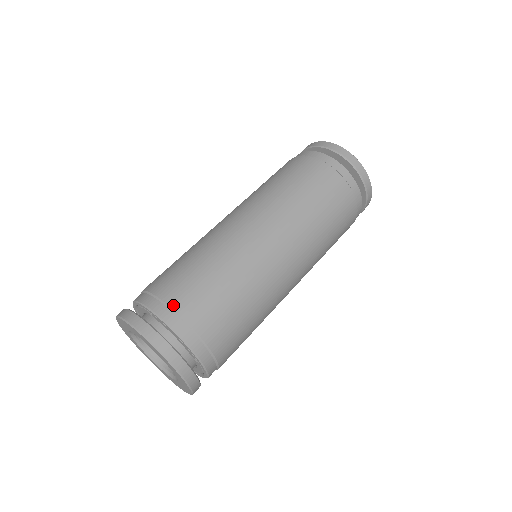
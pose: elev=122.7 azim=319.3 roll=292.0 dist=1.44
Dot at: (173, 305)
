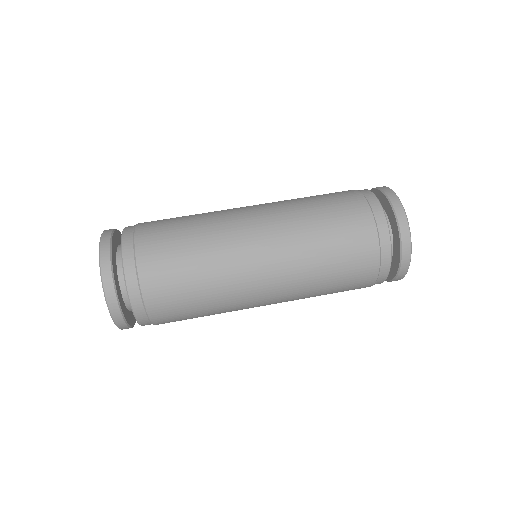
Dot at: (140, 265)
